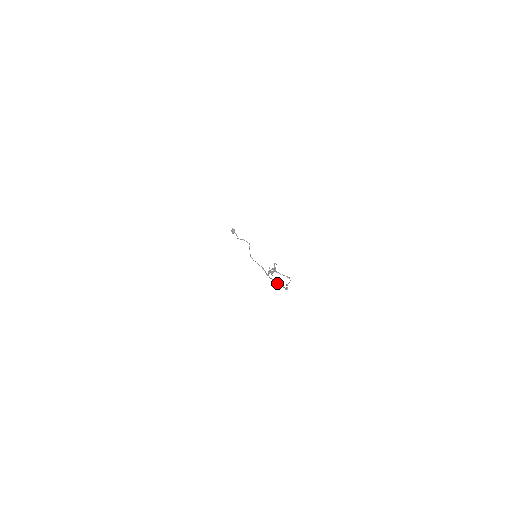
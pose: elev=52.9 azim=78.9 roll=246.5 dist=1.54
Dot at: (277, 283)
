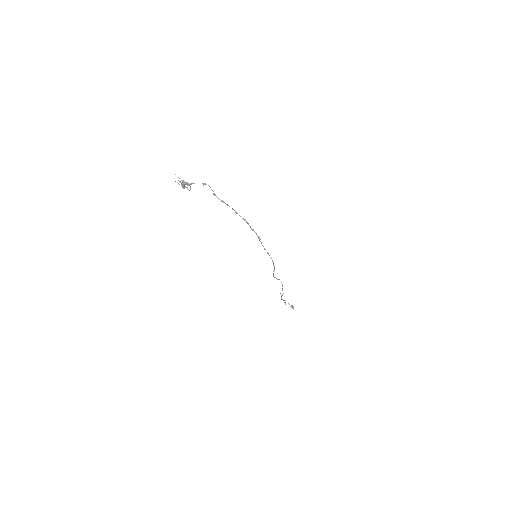
Dot at: occluded
